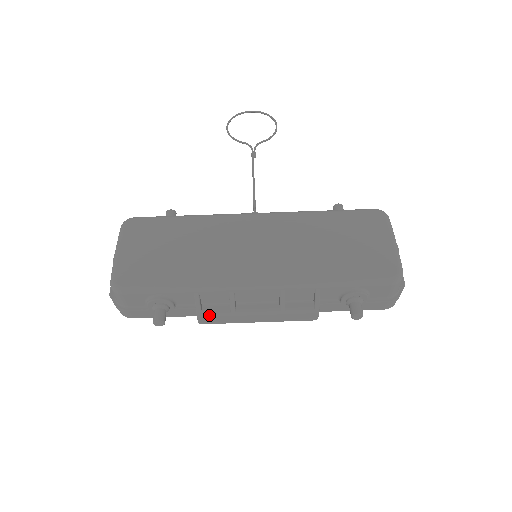
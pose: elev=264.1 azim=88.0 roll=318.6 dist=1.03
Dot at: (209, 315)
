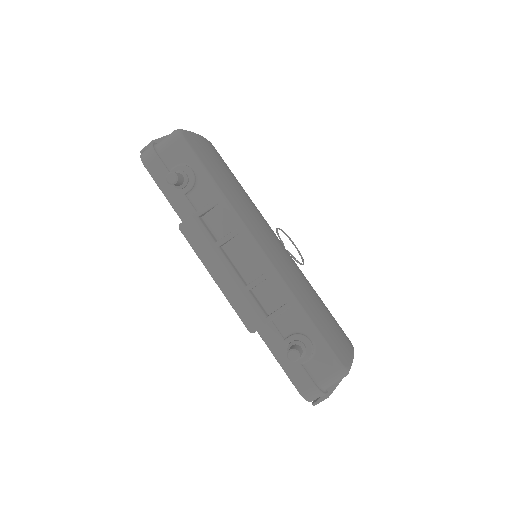
Dot at: (200, 225)
